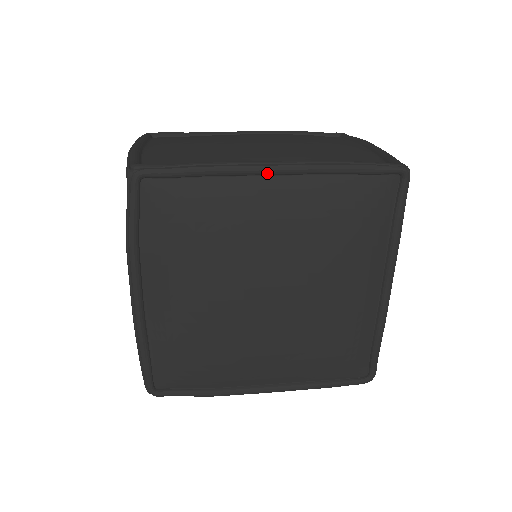
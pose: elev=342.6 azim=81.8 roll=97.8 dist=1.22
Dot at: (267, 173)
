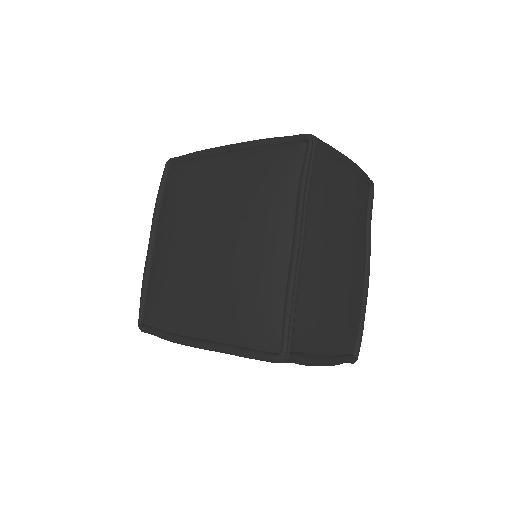
Dot at: (223, 151)
